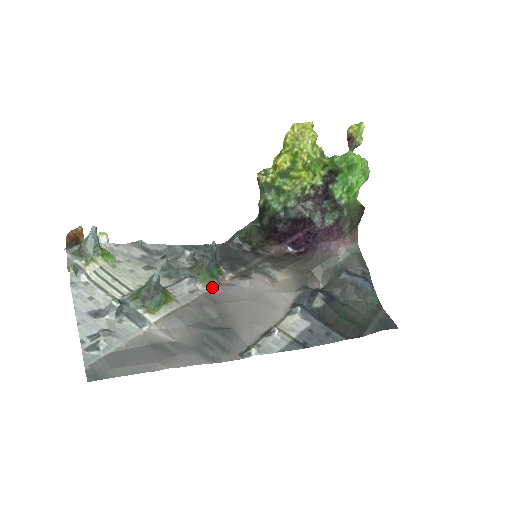
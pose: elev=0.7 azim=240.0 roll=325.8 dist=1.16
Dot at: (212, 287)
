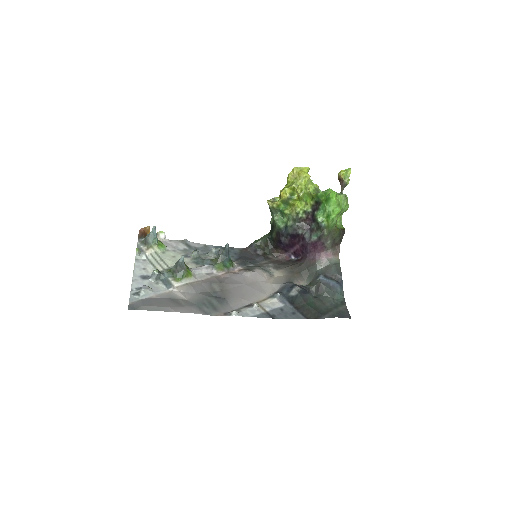
Dot at: (223, 273)
